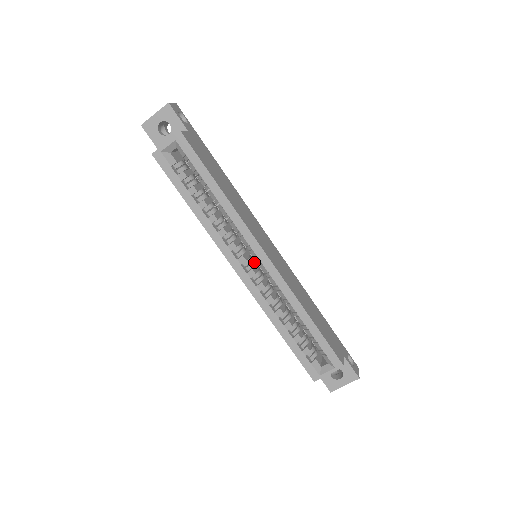
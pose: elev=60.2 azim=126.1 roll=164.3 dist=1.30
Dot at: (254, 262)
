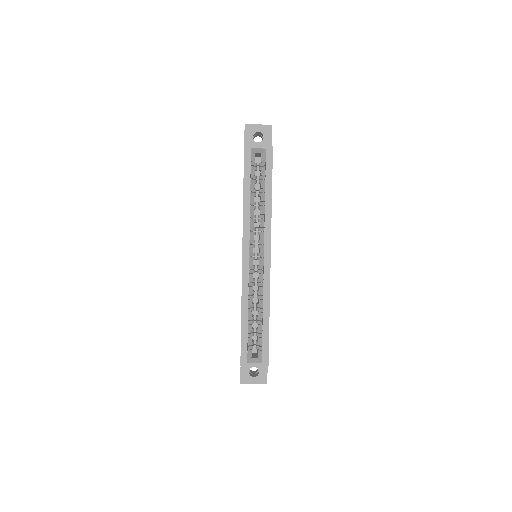
Dot at: occluded
